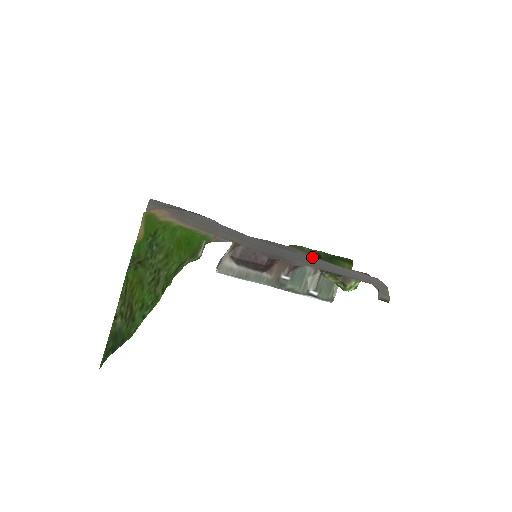
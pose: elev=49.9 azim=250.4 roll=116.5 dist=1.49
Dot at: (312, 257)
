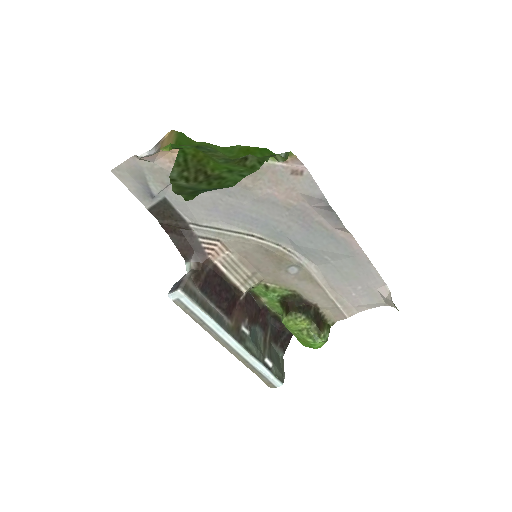
Dot at: (299, 282)
